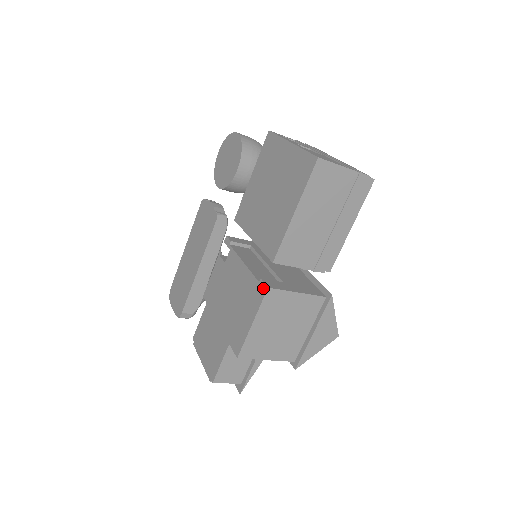
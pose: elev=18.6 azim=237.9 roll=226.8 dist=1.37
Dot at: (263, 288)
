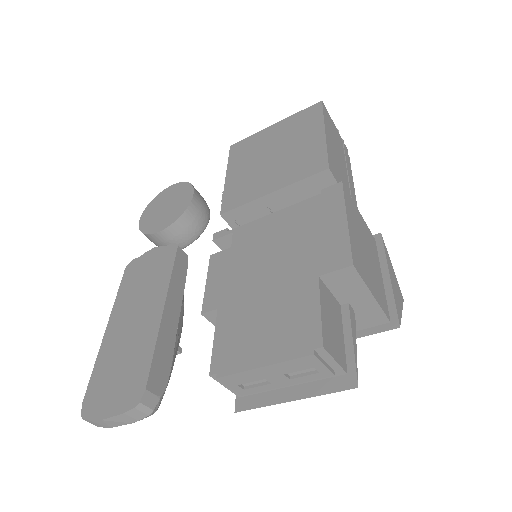
Dot at: (334, 188)
